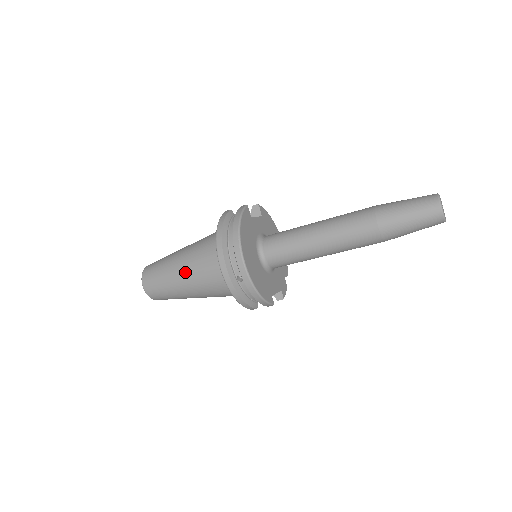
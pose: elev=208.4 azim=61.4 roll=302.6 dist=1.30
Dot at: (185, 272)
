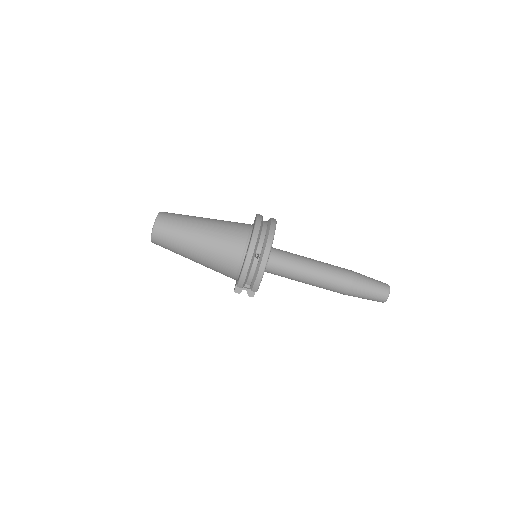
Dot at: (208, 231)
